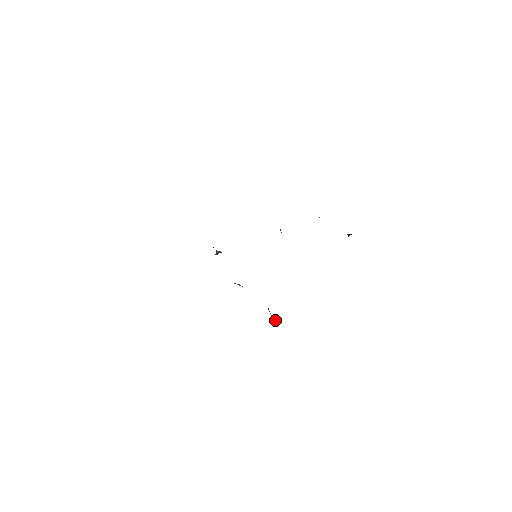
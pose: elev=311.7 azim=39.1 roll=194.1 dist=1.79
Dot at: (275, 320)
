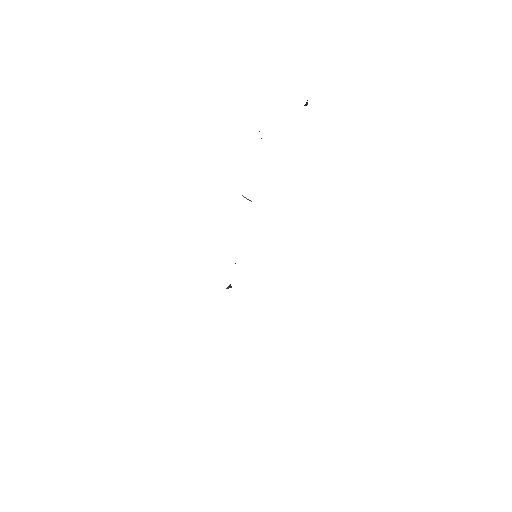
Dot at: occluded
